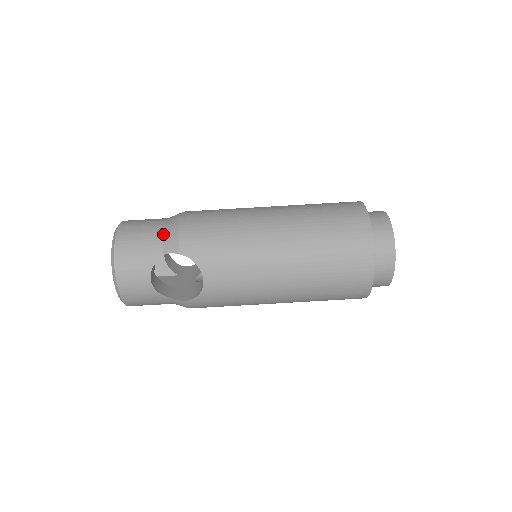
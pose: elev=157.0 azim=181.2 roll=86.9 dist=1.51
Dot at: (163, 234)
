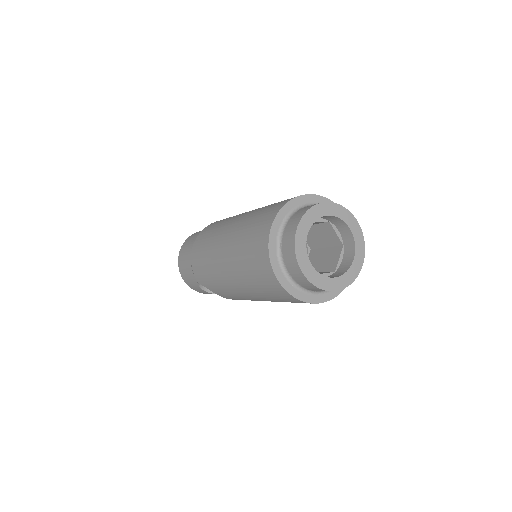
Dot at: occluded
